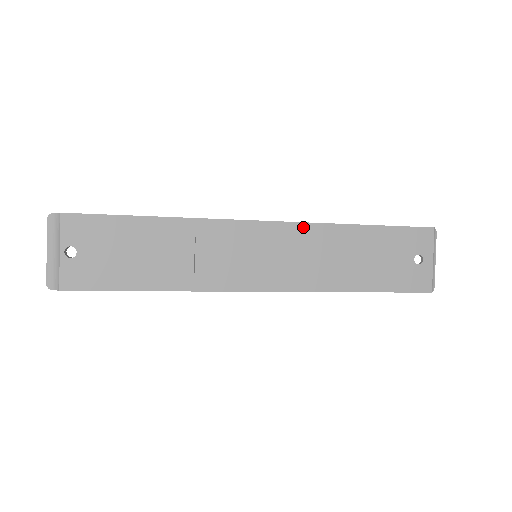
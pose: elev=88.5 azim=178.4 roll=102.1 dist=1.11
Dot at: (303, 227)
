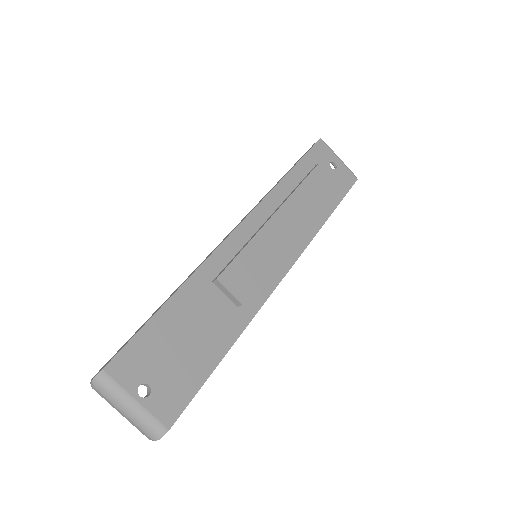
Dot at: (262, 206)
